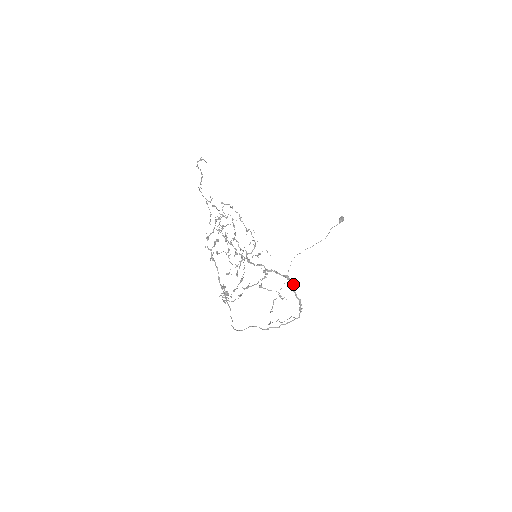
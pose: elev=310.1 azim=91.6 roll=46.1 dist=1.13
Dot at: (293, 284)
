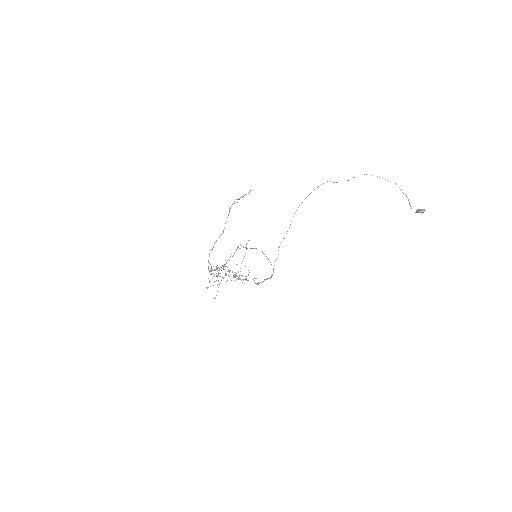
Dot at: occluded
